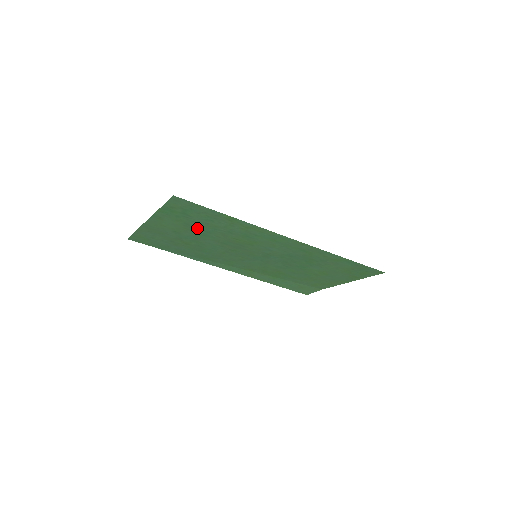
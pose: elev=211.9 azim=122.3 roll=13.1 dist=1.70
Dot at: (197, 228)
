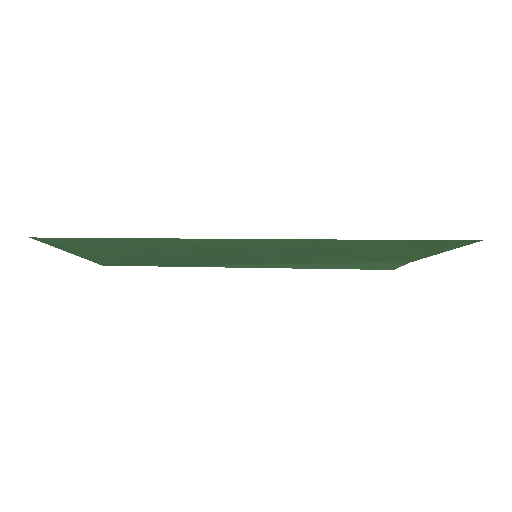
Dot at: (134, 251)
